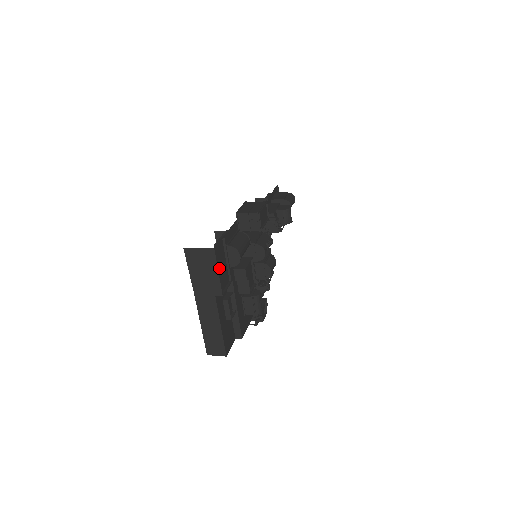
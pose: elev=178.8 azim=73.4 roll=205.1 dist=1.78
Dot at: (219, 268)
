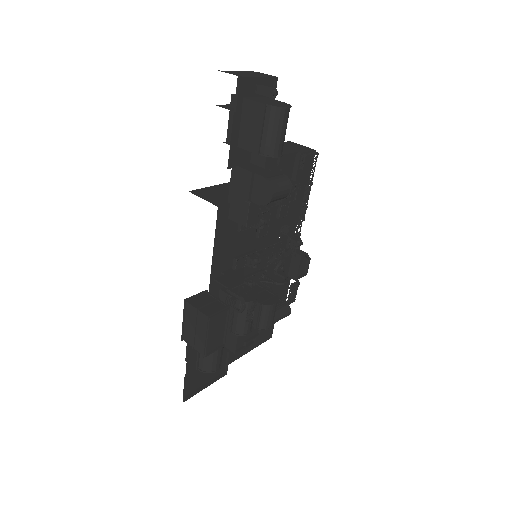
Dot at: (205, 378)
